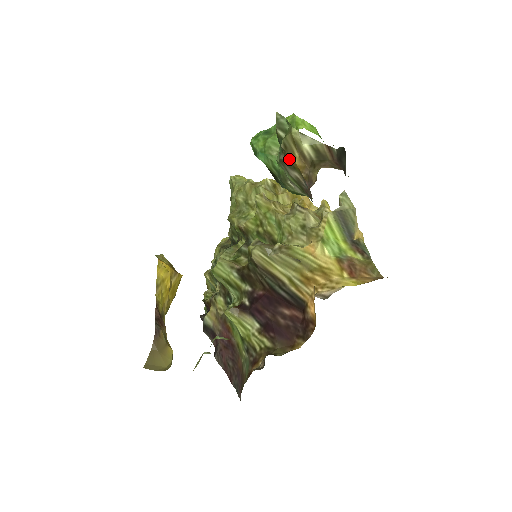
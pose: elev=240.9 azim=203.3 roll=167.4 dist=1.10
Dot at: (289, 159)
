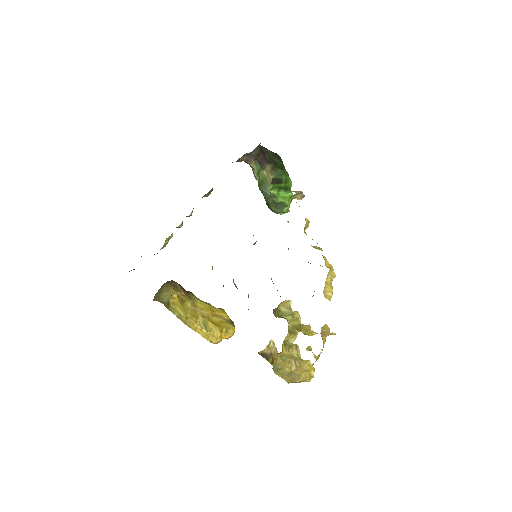
Dot at: occluded
